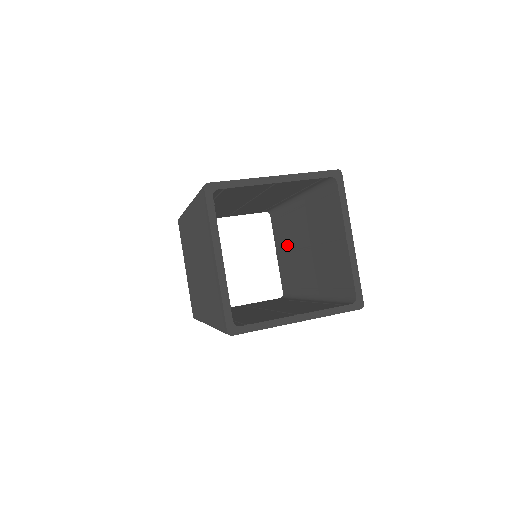
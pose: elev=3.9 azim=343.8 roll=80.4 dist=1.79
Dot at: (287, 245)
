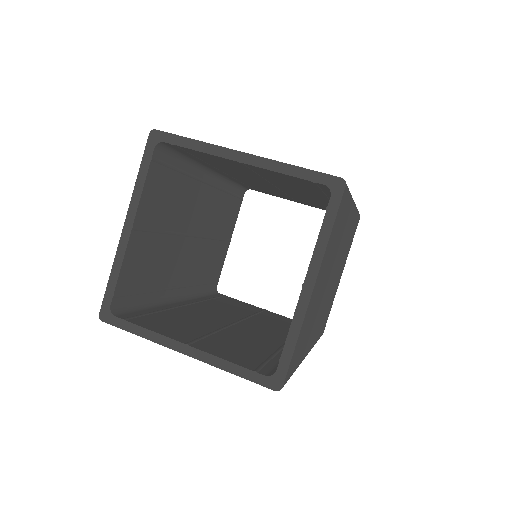
Dot at: occluded
